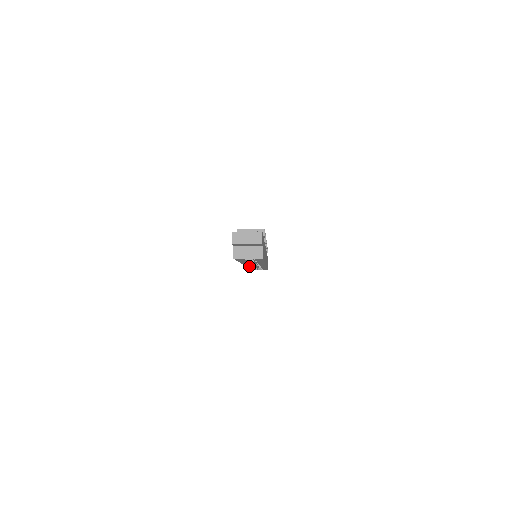
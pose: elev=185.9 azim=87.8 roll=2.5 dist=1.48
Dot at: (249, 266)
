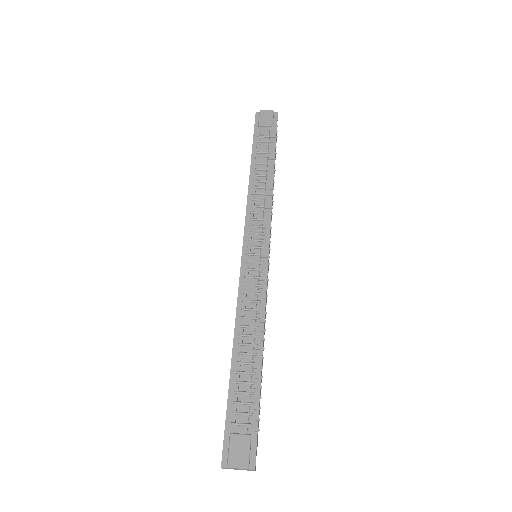
Dot at: occluded
